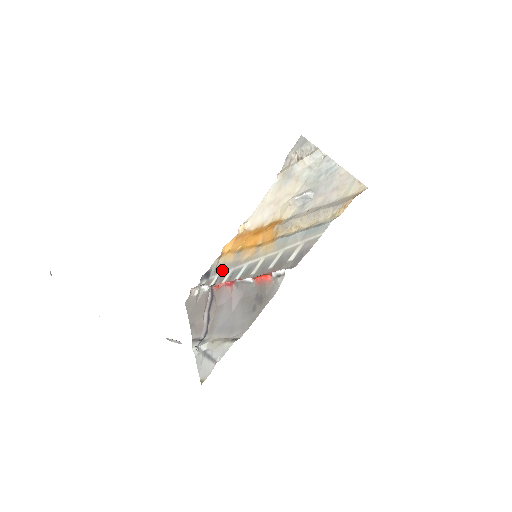
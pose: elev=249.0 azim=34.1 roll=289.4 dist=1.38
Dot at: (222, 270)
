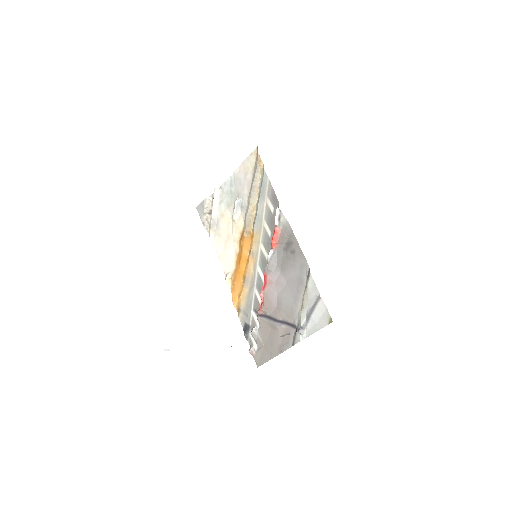
Dot at: (250, 303)
